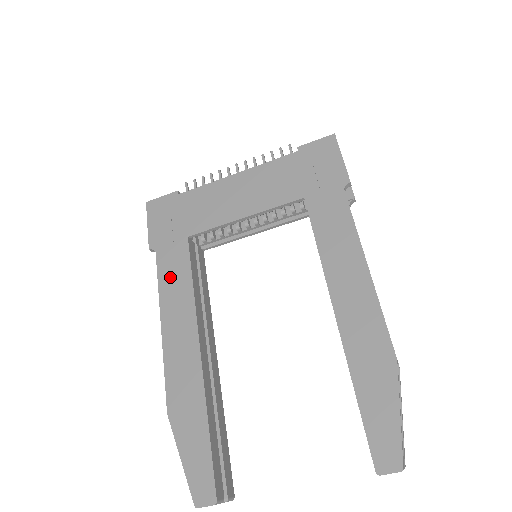
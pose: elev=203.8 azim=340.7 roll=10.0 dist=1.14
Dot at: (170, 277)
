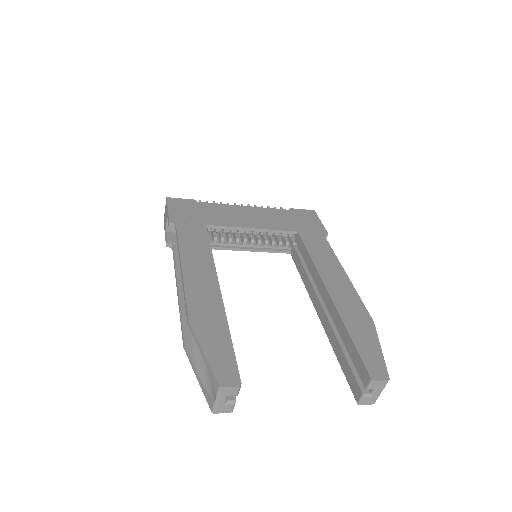
Dot at: (190, 242)
